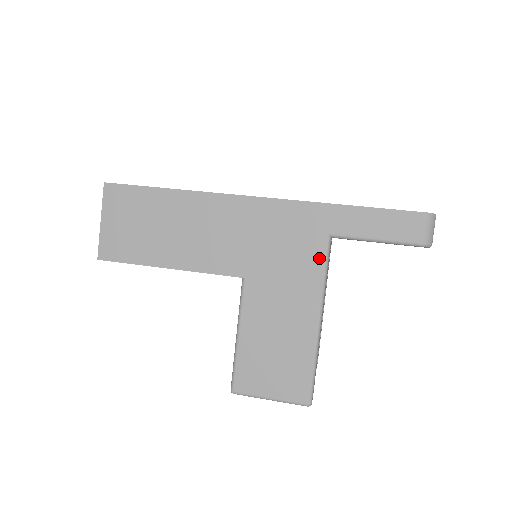
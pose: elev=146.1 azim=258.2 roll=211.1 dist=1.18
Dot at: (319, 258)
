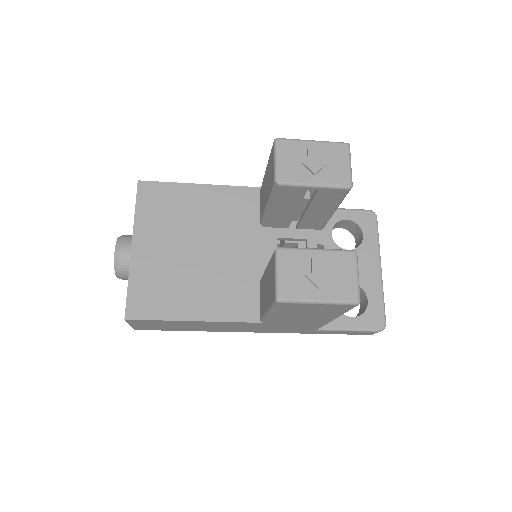
Dot at: occluded
